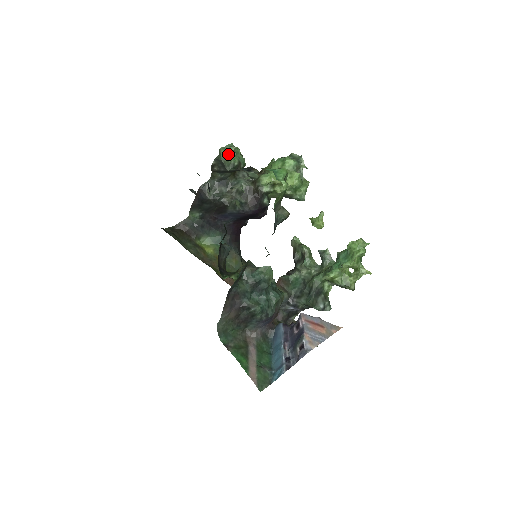
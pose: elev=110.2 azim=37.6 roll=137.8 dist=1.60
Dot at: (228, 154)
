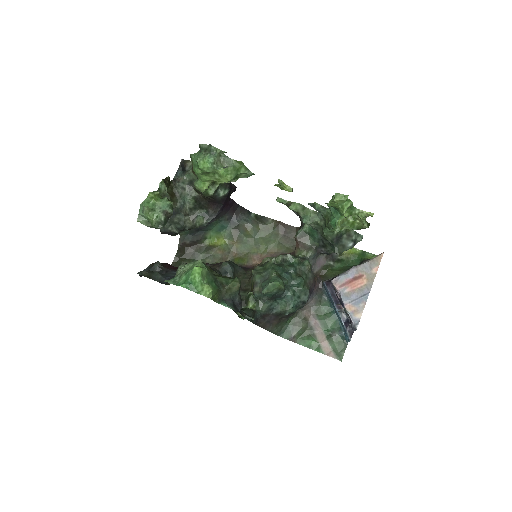
Dot at: (148, 219)
